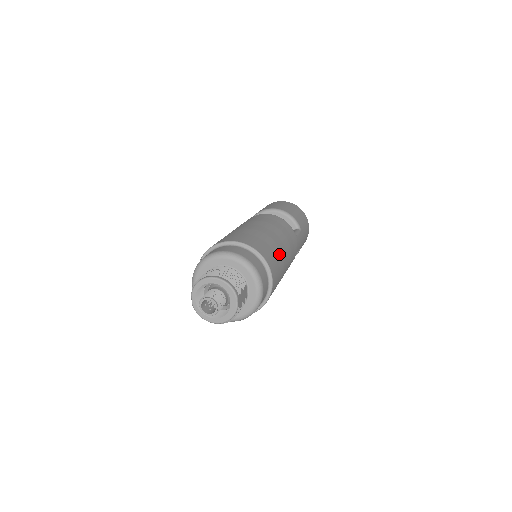
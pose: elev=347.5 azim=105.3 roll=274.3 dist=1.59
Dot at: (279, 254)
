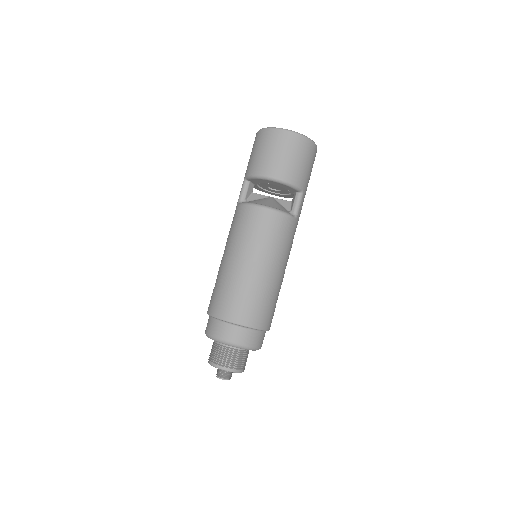
Dot at: (275, 293)
